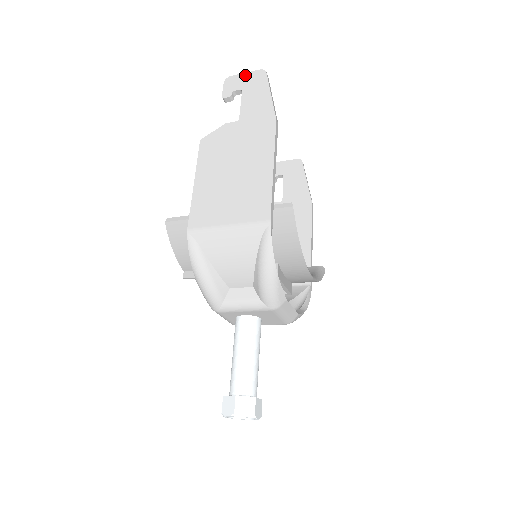
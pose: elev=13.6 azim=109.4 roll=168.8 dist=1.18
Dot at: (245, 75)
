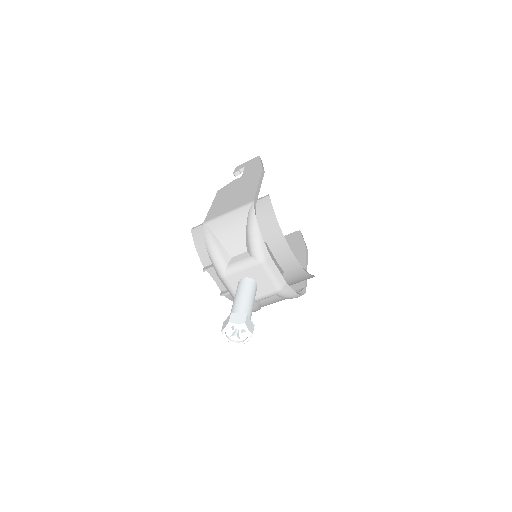
Dot at: (248, 162)
